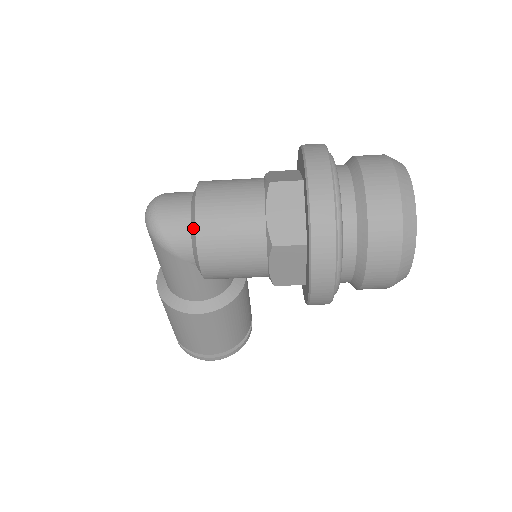
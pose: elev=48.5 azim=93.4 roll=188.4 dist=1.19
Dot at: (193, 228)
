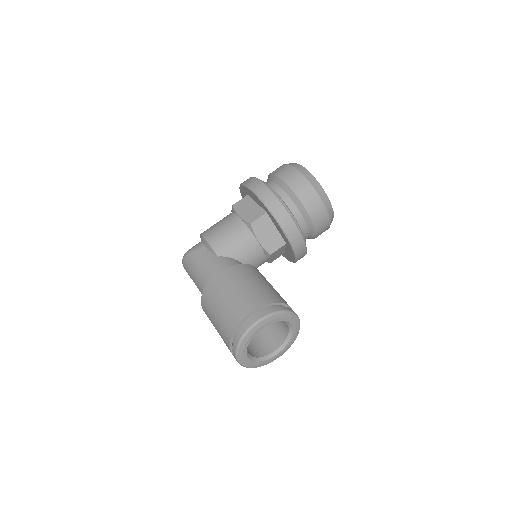
Dot at: (200, 237)
